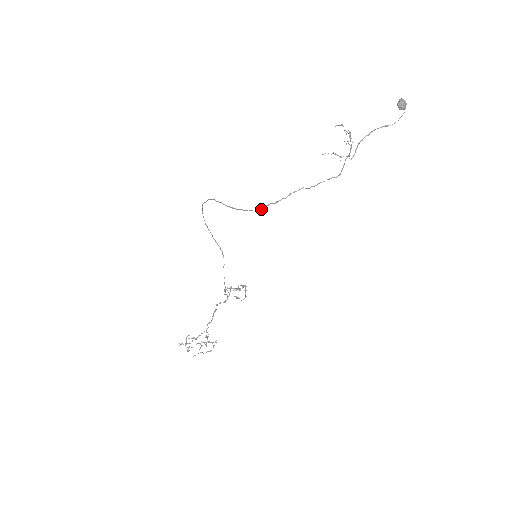
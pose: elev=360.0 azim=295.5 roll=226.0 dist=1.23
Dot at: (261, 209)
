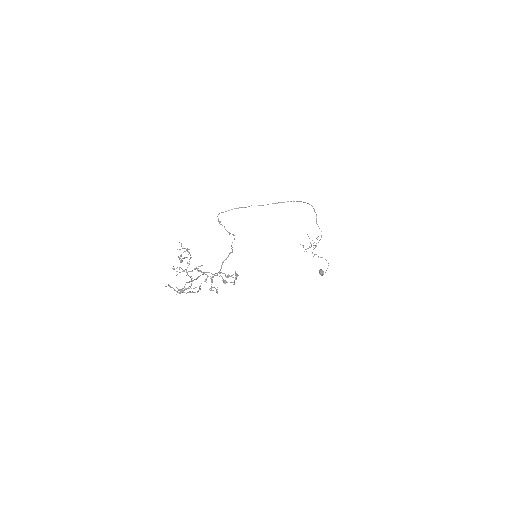
Dot at: (294, 201)
